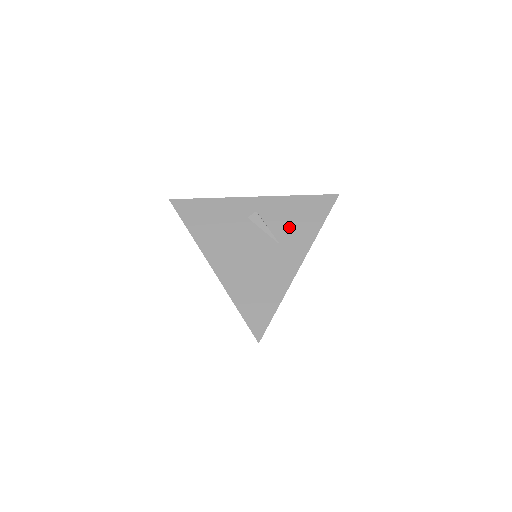
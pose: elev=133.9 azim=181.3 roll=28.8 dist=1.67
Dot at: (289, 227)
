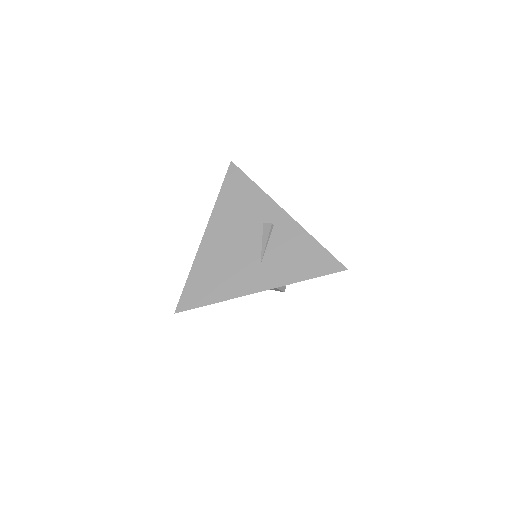
Dot at: (281, 258)
